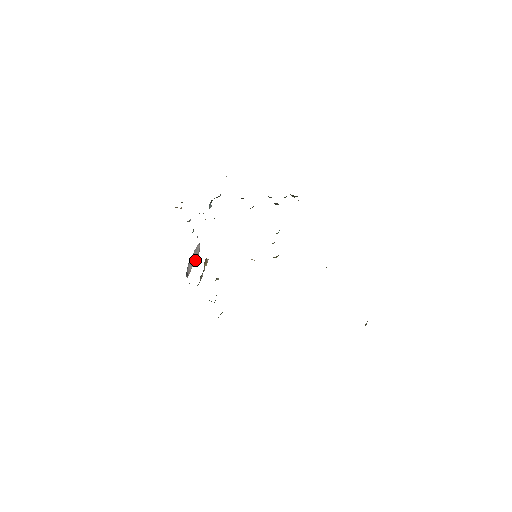
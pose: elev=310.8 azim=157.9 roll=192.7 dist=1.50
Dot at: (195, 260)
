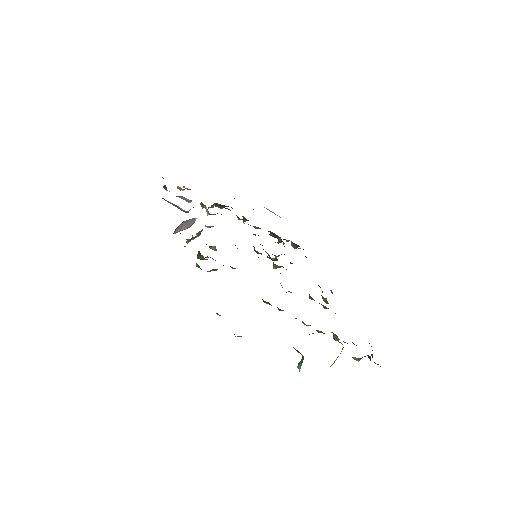
Dot at: (185, 228)
